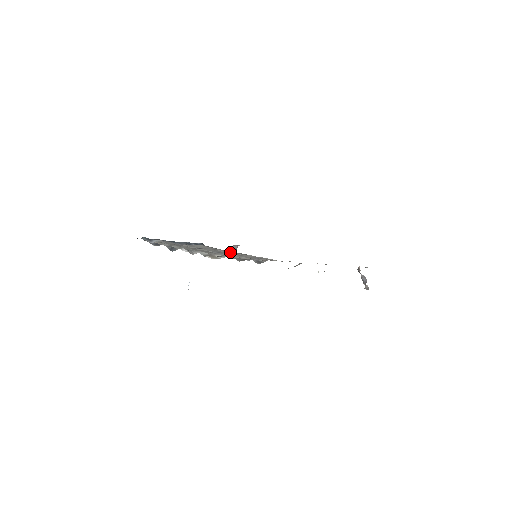
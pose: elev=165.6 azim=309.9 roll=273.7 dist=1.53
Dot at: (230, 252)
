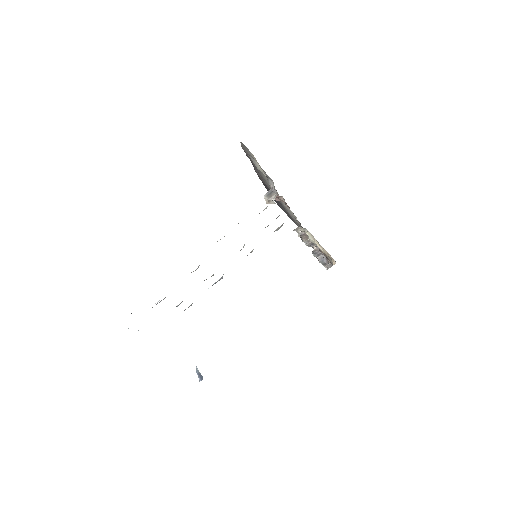
Dot at: occluded
